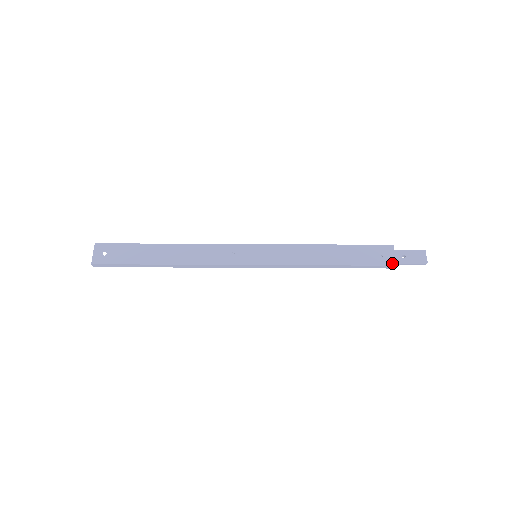
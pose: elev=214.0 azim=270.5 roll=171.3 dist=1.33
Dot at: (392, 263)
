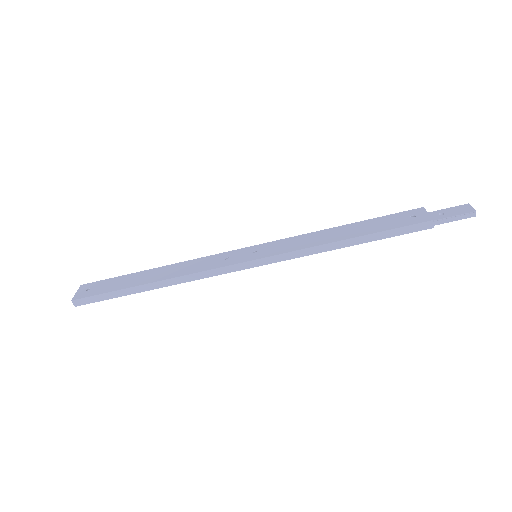
Dot at: (426, 219)
